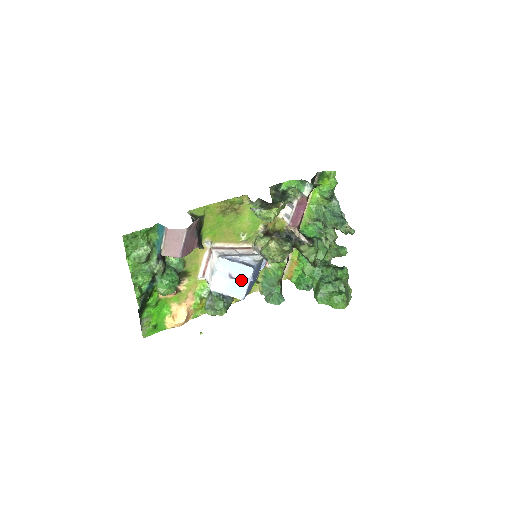
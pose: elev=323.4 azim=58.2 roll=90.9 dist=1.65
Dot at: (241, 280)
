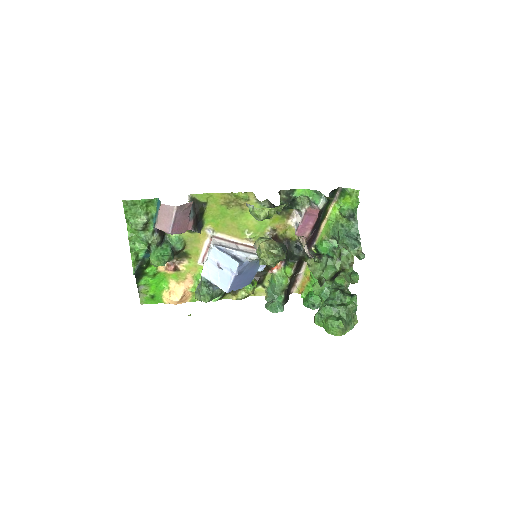
Dot at: (227, 272)
